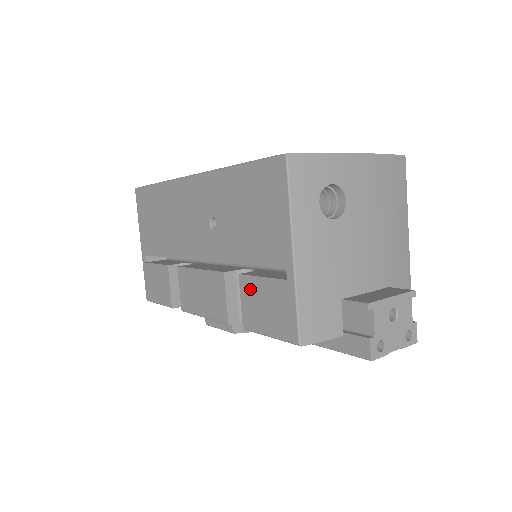
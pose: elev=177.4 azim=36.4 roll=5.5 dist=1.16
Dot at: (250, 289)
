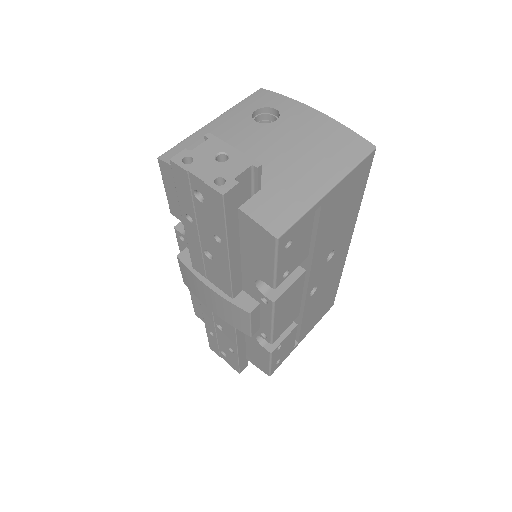
Dot at: occluded
